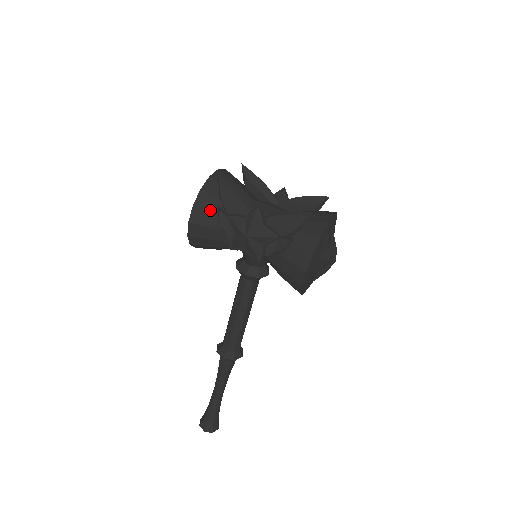
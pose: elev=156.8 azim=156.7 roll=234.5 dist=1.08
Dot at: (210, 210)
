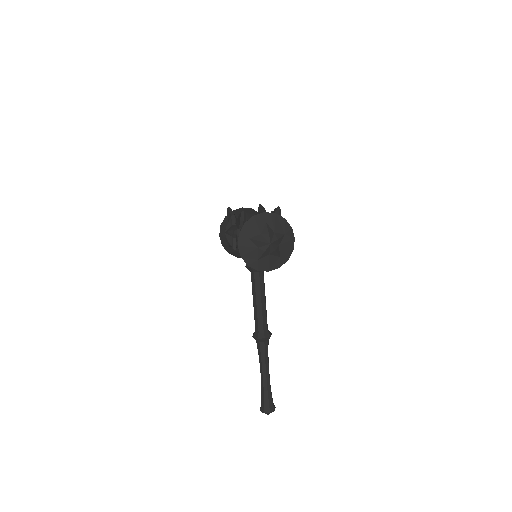
Dot at: occluded
